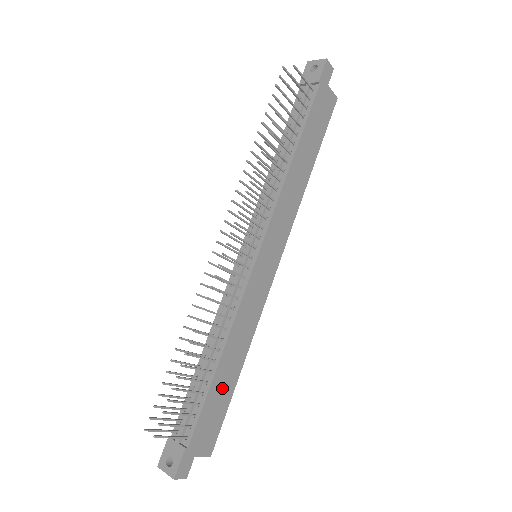
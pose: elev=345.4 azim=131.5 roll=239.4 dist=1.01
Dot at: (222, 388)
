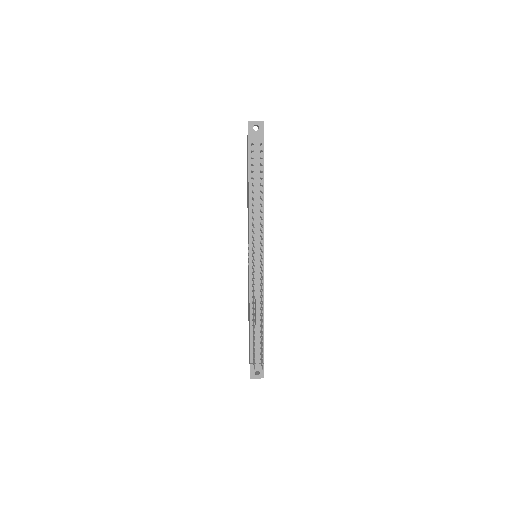
Dot at: occluded
